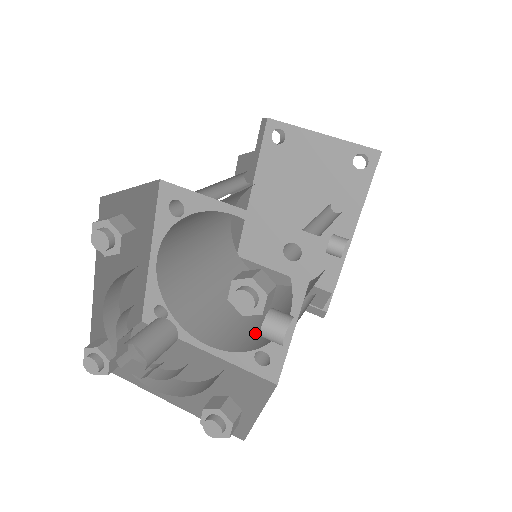
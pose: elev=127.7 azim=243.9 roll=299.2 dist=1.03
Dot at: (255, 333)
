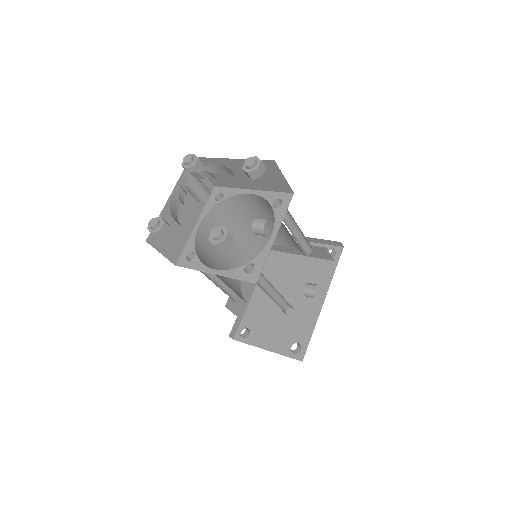
Dot at: occluded
